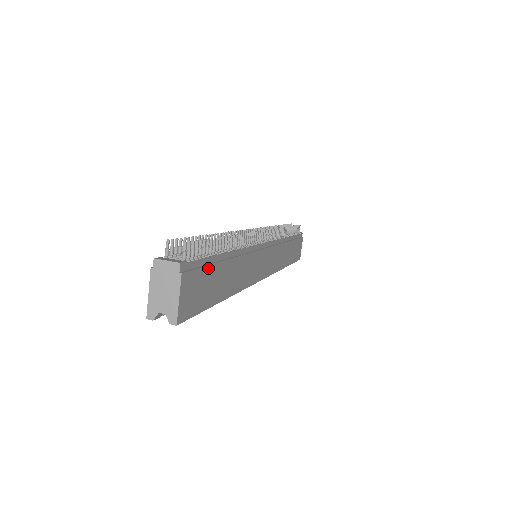
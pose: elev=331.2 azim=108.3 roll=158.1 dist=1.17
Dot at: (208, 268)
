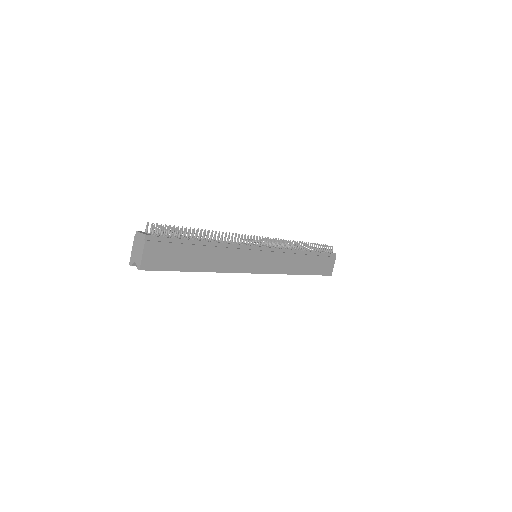
Dot at: (176, 245)
